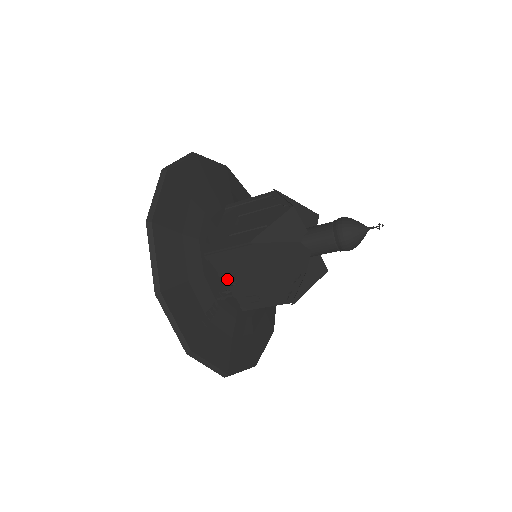
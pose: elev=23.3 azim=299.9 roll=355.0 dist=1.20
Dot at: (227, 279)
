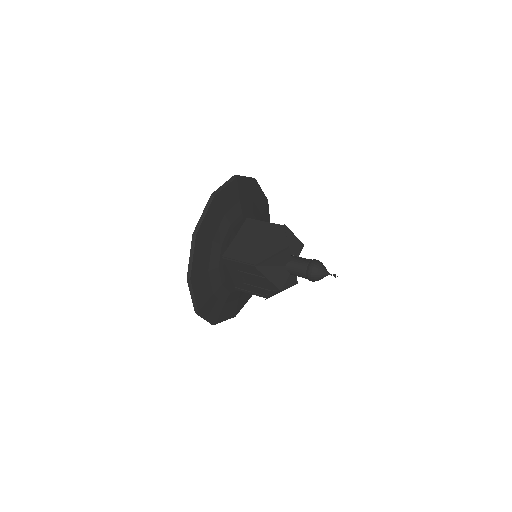
Dot at: occluded
